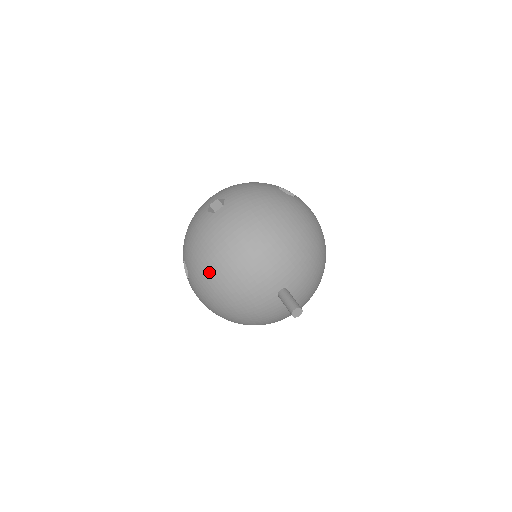
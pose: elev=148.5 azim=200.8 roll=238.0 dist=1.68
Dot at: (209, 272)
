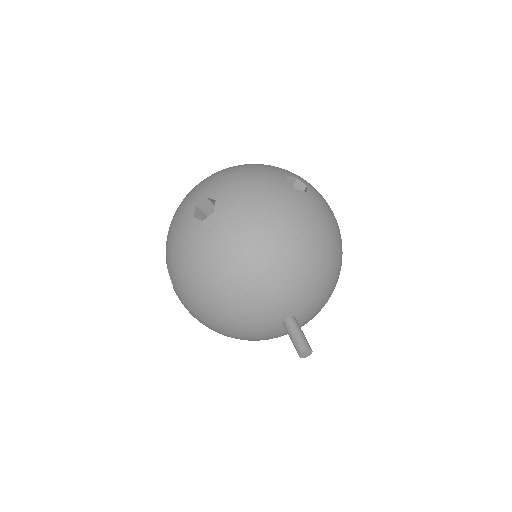
Dot at: (198, 296)
